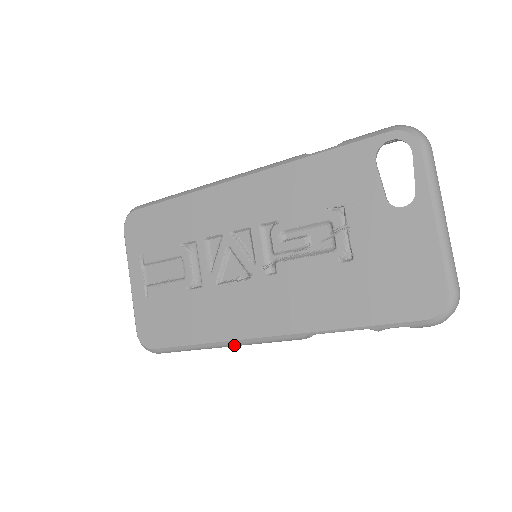
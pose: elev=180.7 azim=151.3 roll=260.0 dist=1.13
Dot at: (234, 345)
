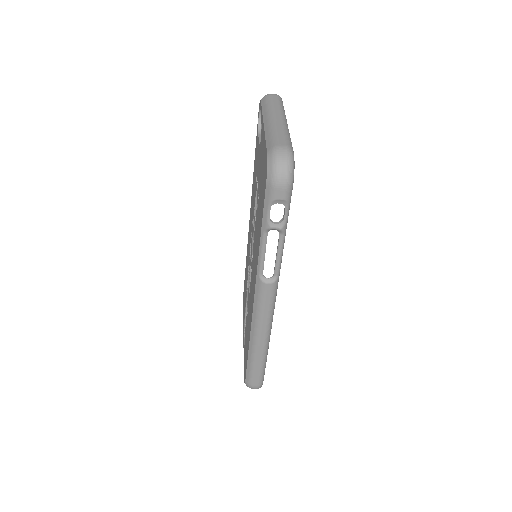
Dot at: (256, 332)
